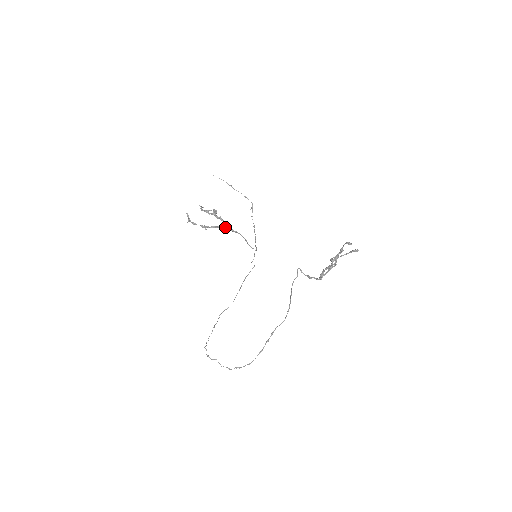
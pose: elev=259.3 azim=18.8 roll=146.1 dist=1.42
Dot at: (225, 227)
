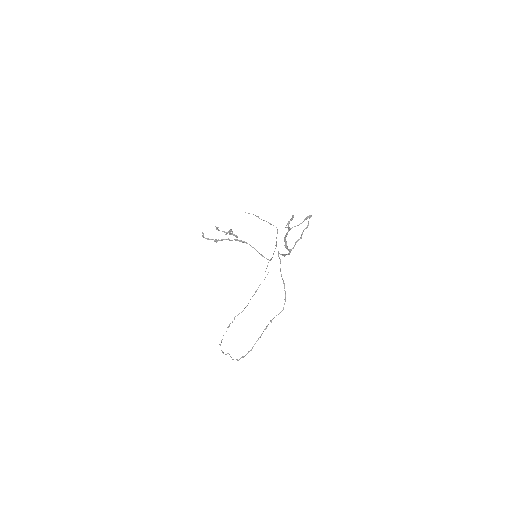
Dot at: (235, 239)
